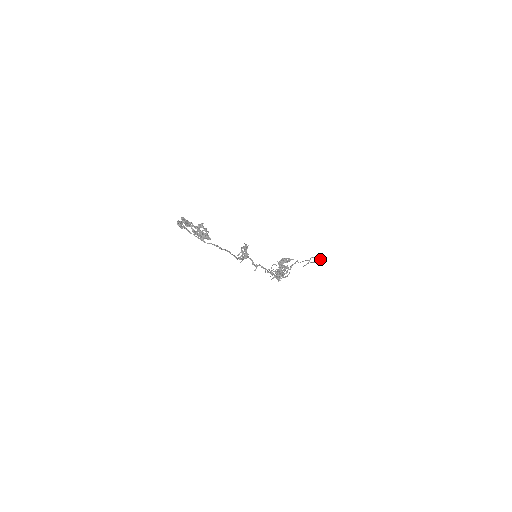
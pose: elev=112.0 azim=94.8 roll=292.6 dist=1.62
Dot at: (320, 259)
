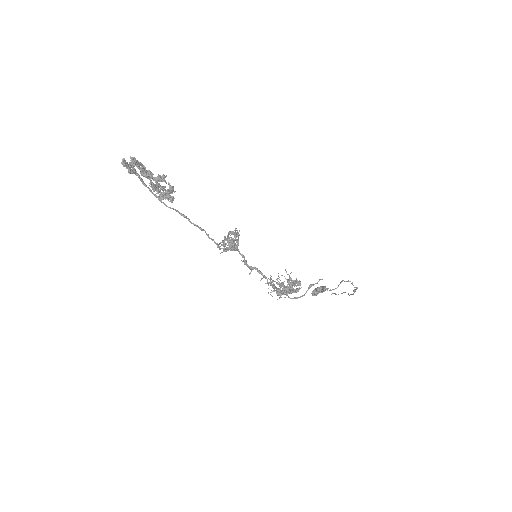
Dot at: (356, 287)
